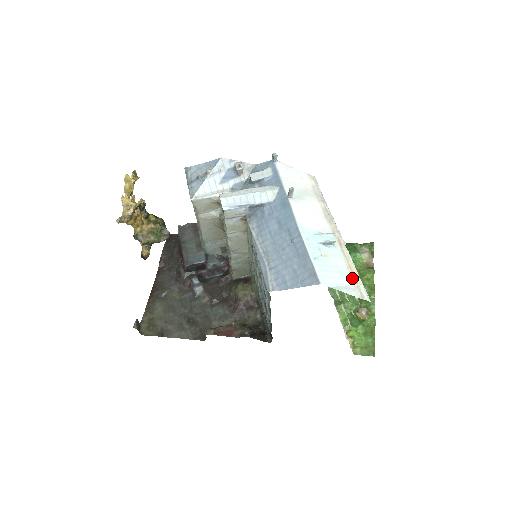
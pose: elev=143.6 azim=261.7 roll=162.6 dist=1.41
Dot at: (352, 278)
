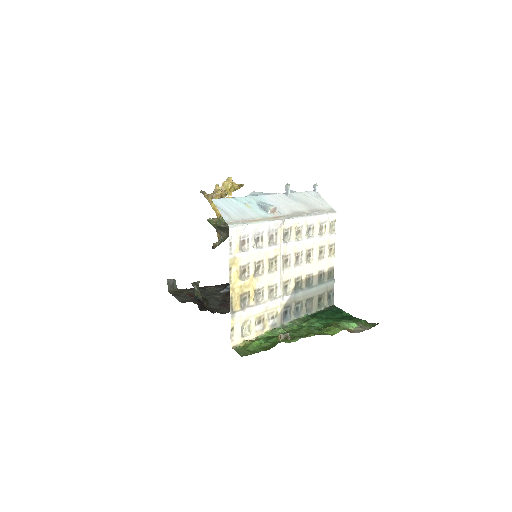
Dot at: (244, 219)
